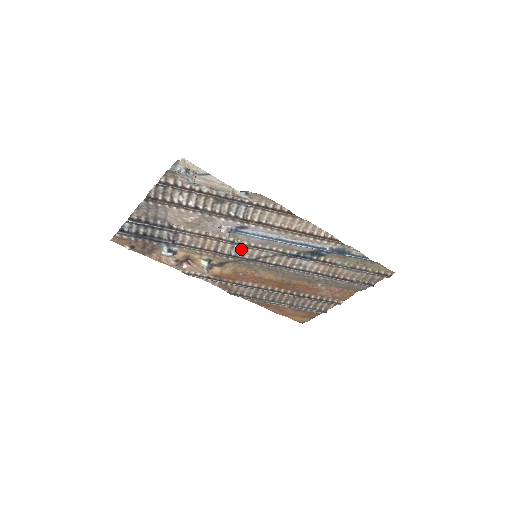
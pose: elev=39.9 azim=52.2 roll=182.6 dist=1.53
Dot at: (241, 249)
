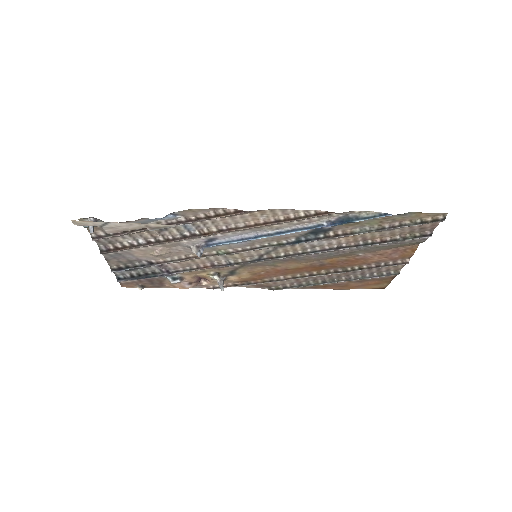
Dot at: (235, 255)
